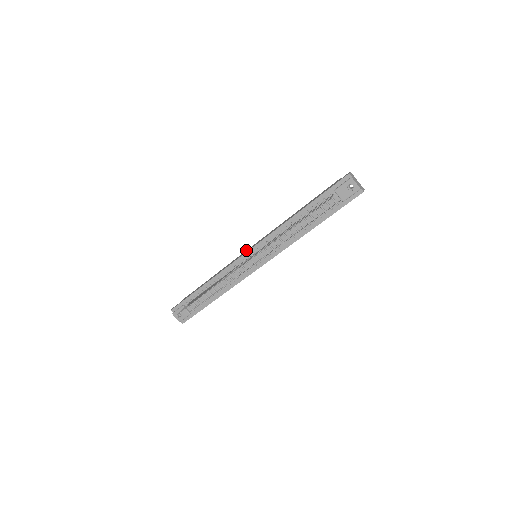
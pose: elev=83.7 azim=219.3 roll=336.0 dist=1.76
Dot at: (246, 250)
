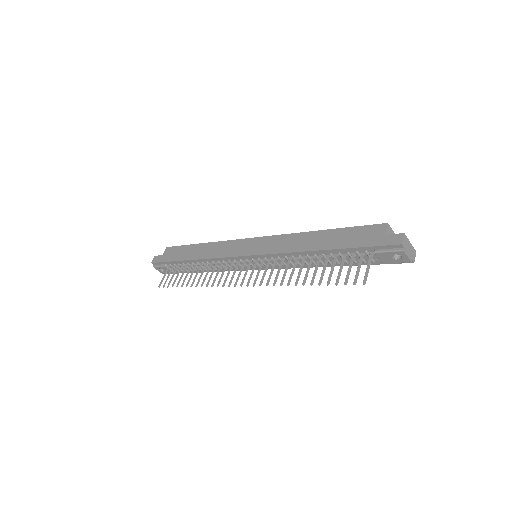
Dot at: occluded
